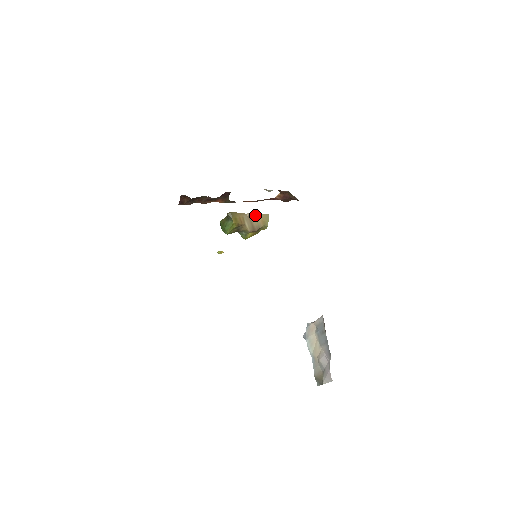
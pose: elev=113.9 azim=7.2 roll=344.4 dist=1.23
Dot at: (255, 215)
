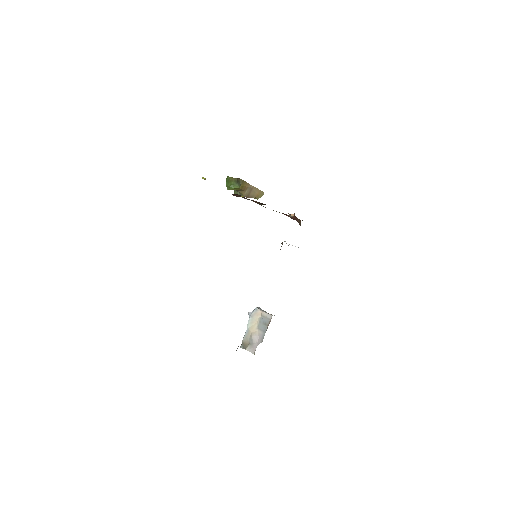
Dot at: (256, 189)
